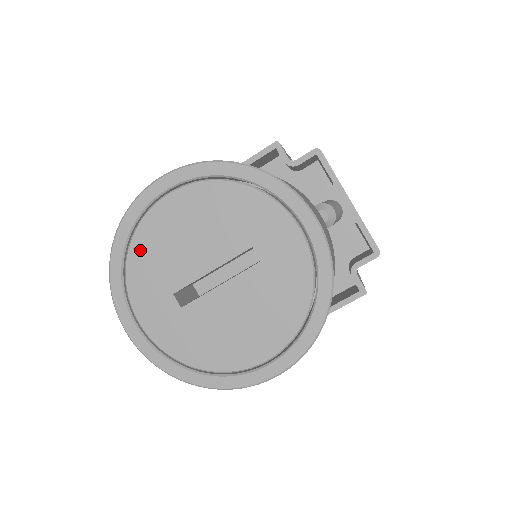
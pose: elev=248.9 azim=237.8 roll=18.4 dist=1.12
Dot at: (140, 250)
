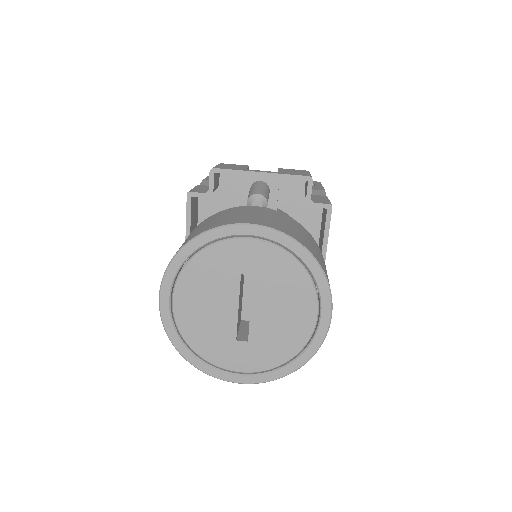
Dot at: (195, 341)
